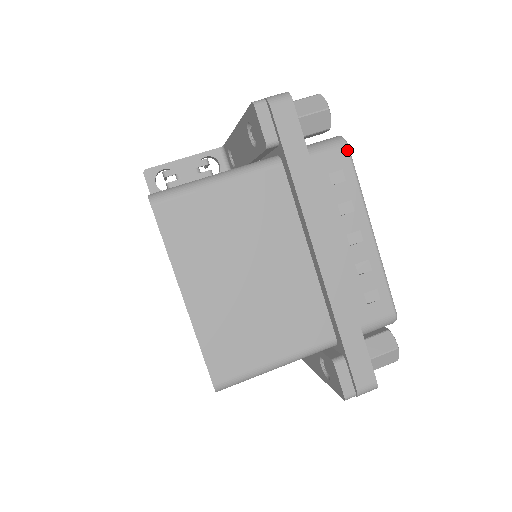
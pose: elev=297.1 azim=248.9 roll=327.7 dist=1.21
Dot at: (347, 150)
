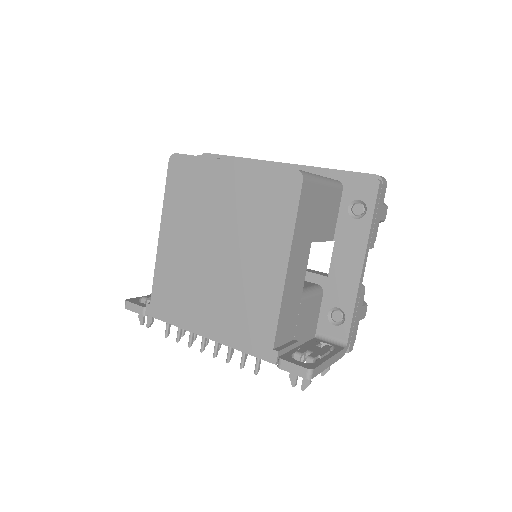
Dot at: occluded
